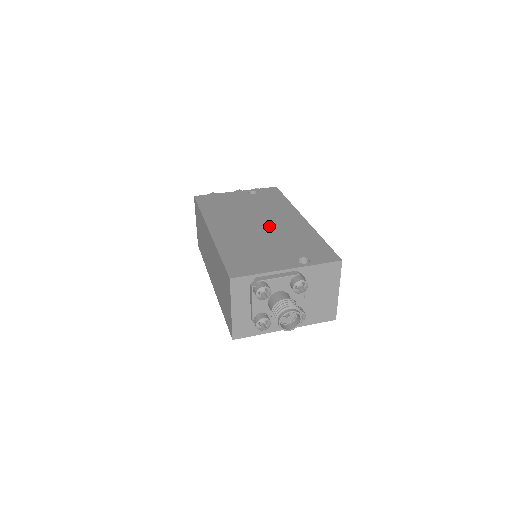
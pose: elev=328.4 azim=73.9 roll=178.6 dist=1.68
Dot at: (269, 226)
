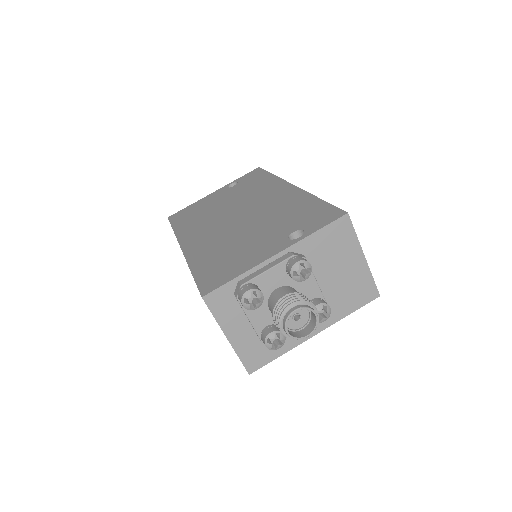
Dot at: (251, 212)
